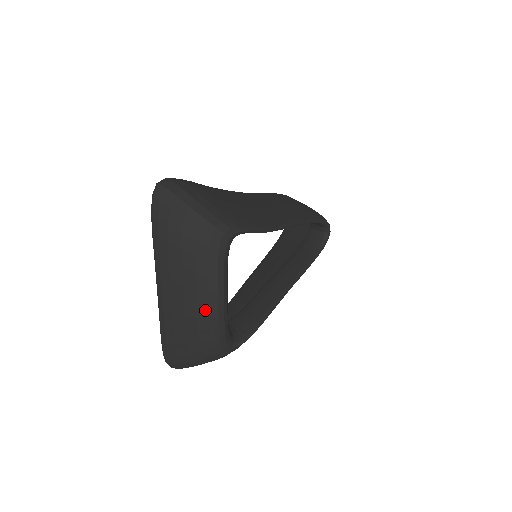
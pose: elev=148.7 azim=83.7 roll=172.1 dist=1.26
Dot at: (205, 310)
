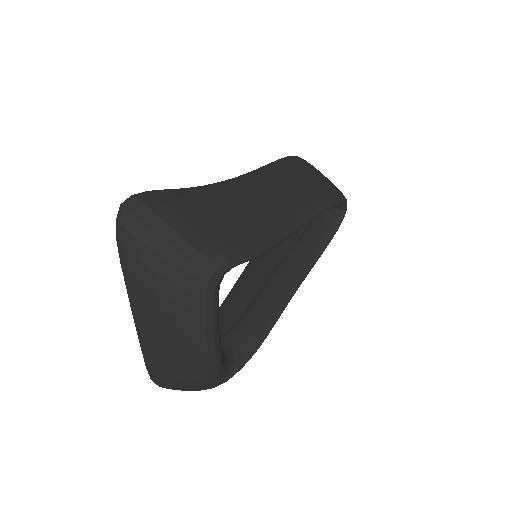
Dot at: (192, 354)
